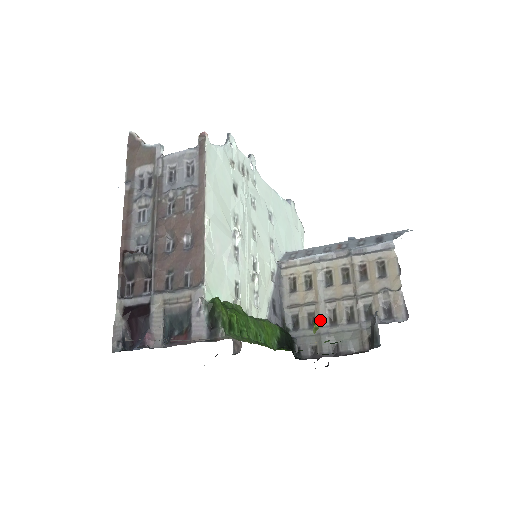
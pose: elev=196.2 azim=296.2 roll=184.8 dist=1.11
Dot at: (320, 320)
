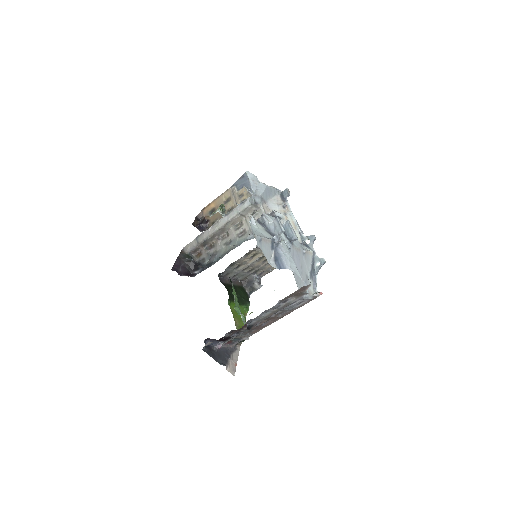
Dot at: (241, 269)
